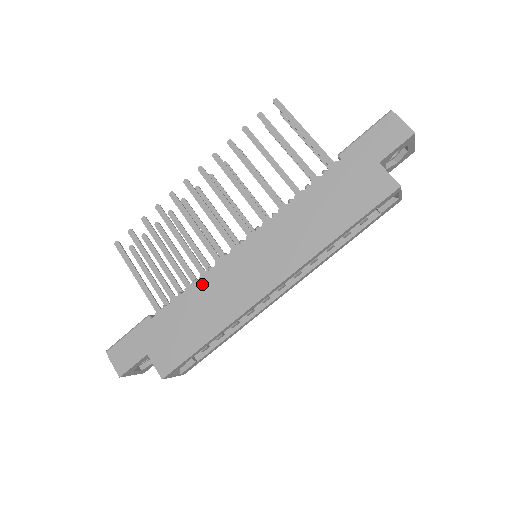
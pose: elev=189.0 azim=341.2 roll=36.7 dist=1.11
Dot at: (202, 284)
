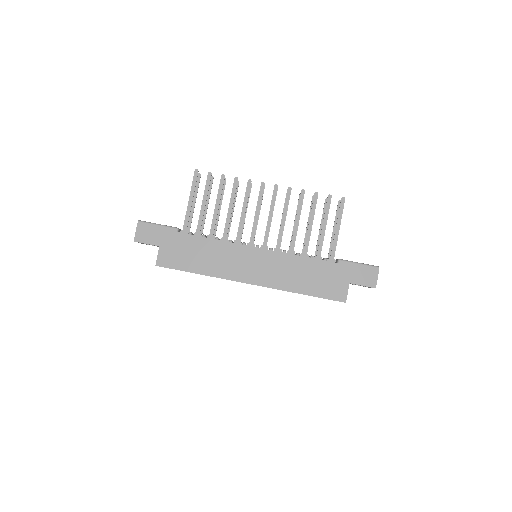
Dot at: (220, 244)
